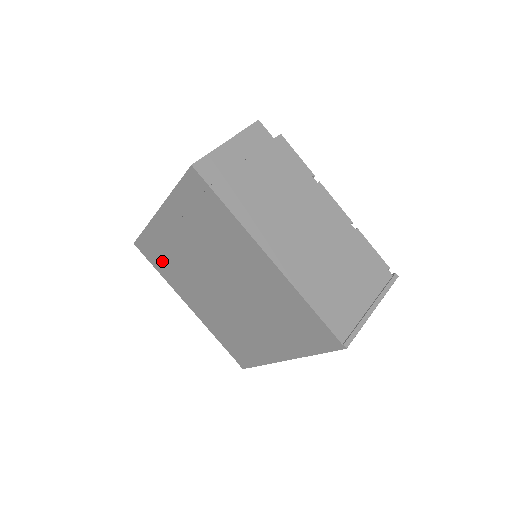
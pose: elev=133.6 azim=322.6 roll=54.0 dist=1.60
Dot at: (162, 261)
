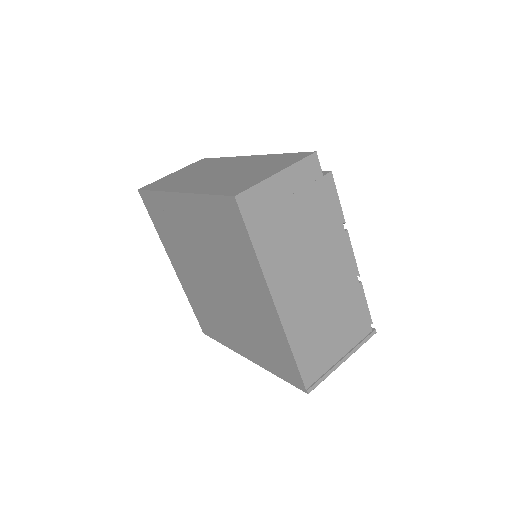
Dot at: (162, 223)
